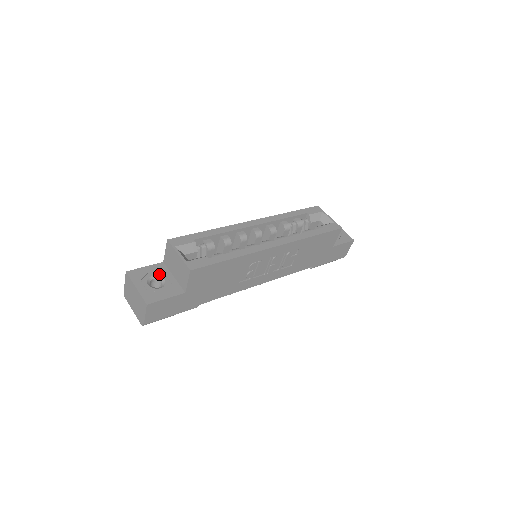
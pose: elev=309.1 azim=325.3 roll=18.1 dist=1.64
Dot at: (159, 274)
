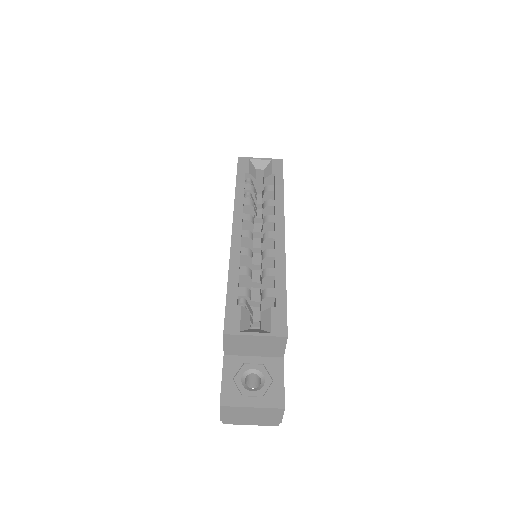
Dot at: (241, 370)
